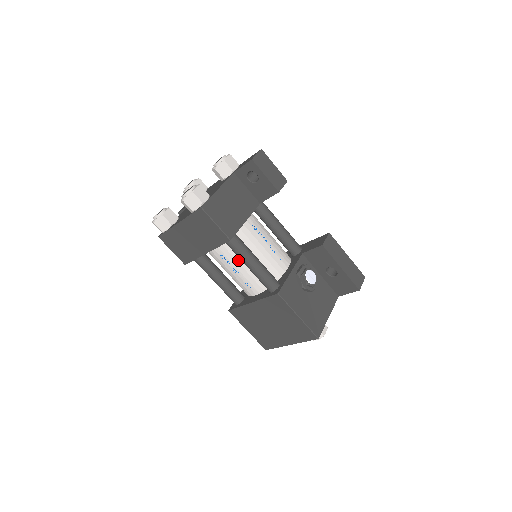
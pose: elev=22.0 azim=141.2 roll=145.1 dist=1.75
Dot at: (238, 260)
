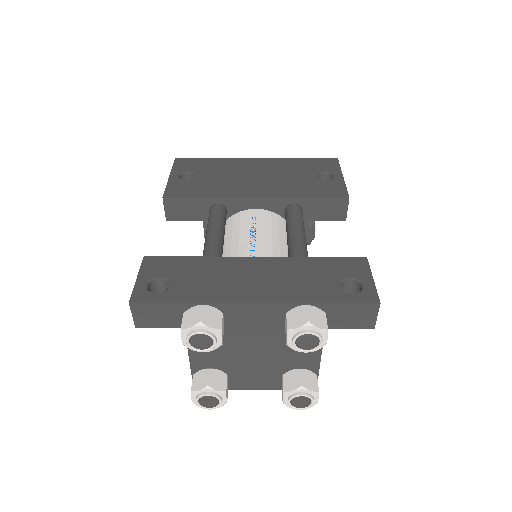
Dot at: occluded
